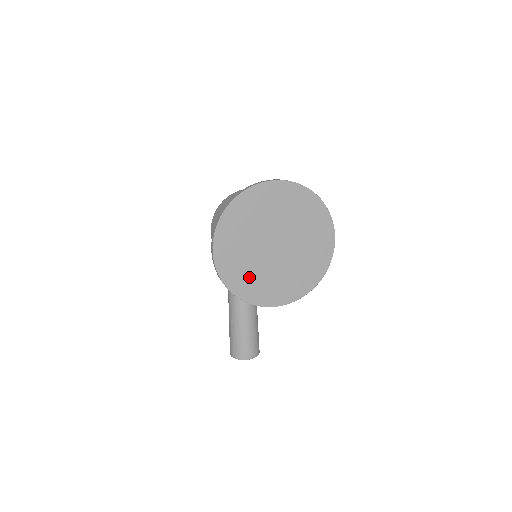
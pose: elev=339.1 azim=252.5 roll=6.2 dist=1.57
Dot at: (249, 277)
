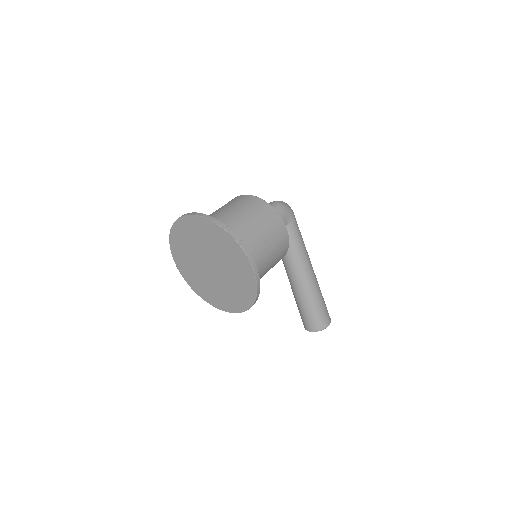
Dot at: (203, 286)
